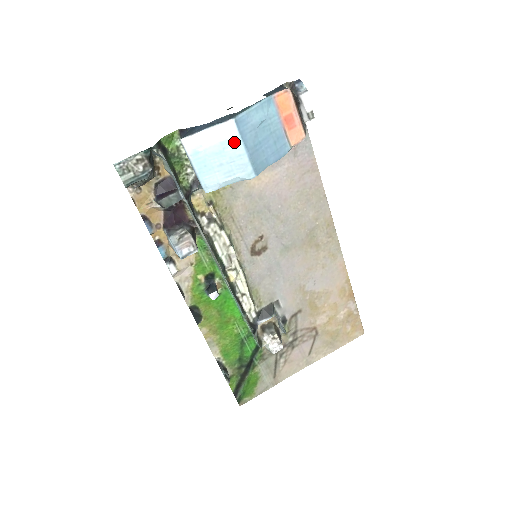
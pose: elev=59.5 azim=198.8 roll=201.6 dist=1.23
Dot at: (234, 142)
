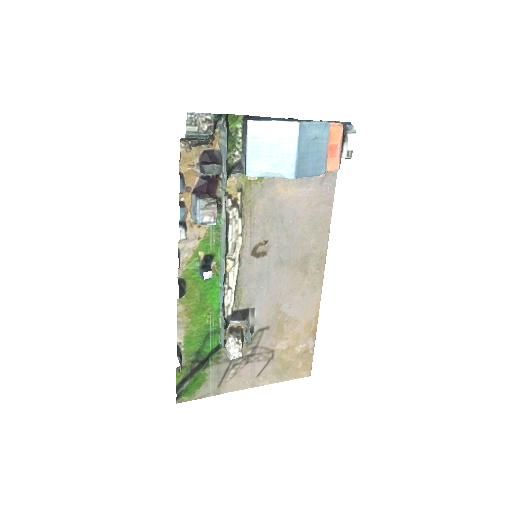
Dot at: (291, 142)
